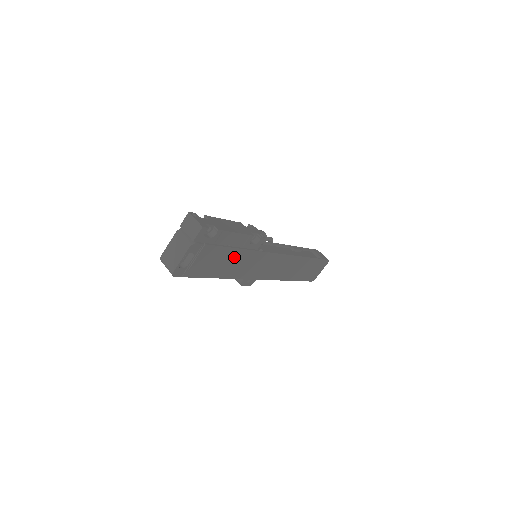
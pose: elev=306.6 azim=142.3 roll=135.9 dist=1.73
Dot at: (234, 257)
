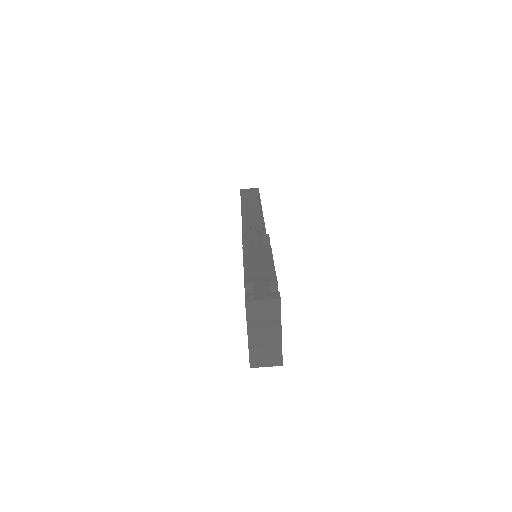
Dot at: occluded
